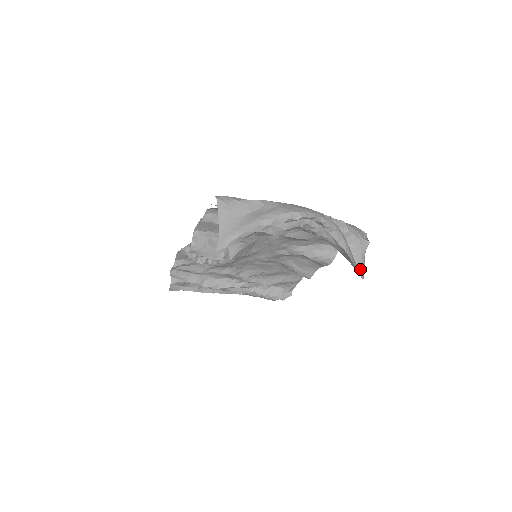
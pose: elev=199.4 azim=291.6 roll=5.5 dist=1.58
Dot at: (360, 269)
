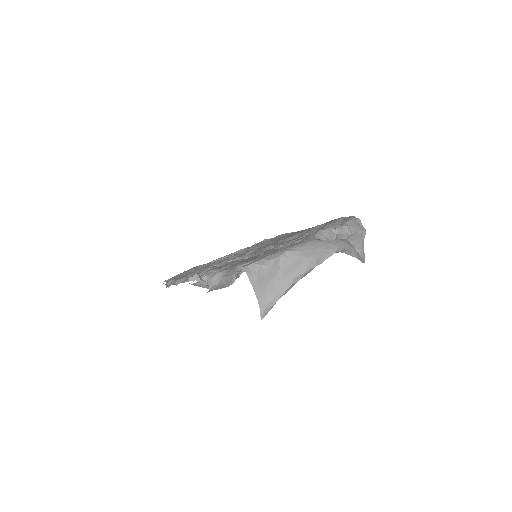
Dot at: (362, 257)
